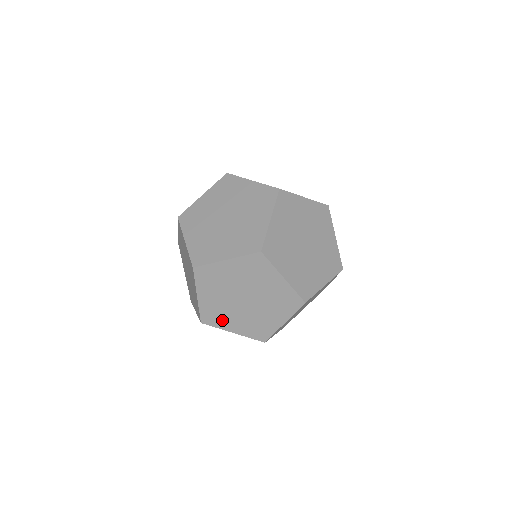
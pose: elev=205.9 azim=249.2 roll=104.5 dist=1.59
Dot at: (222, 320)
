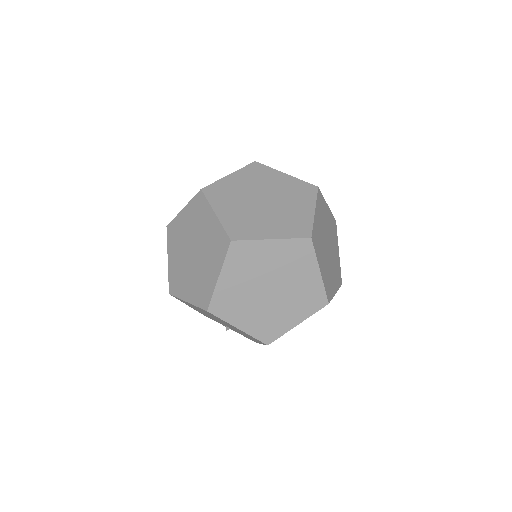
Dot at: (233, 311)
